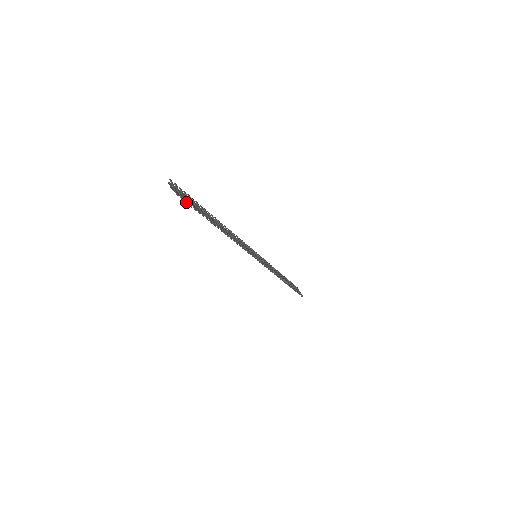
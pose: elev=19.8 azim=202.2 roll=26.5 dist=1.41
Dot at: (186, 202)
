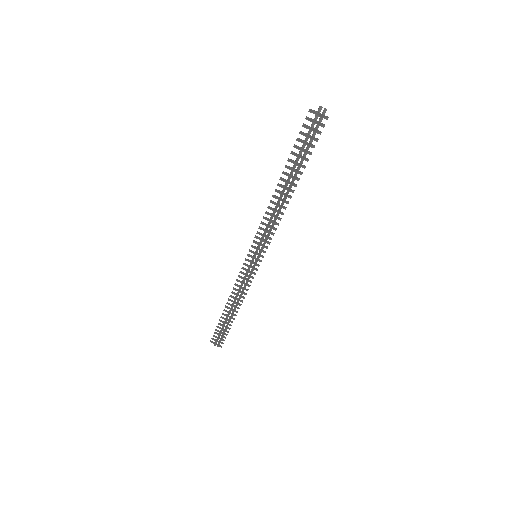
Dot at: occluded
